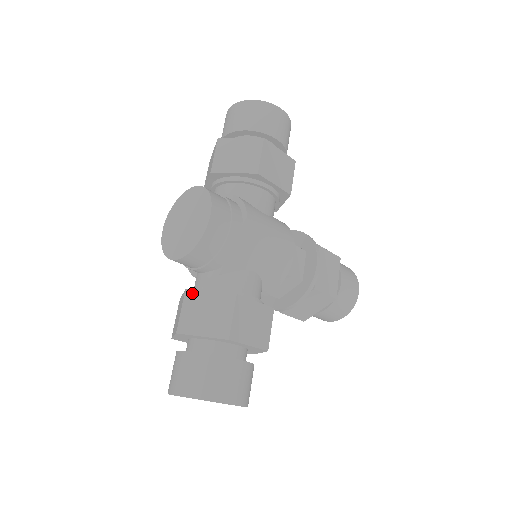
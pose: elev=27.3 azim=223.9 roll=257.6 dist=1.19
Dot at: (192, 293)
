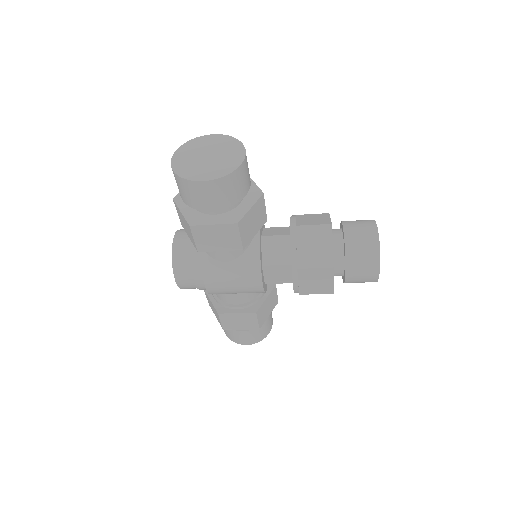
Dot at: (205, 292)
